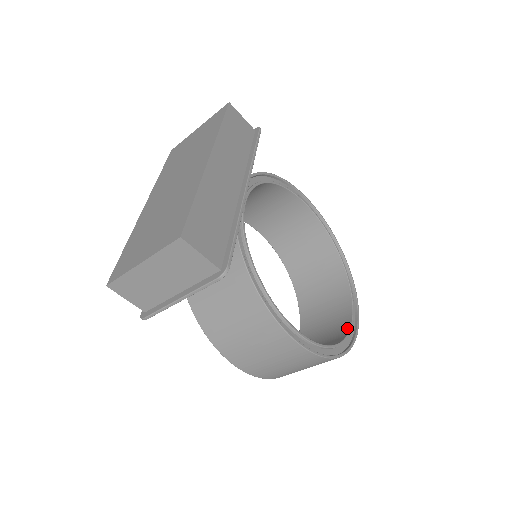
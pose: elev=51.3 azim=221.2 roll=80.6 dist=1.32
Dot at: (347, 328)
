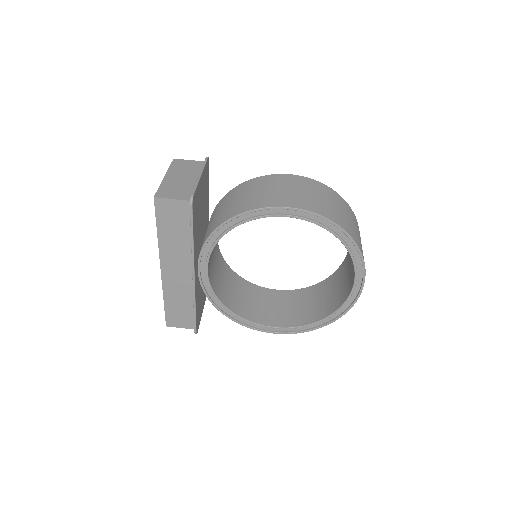
Dot at: occluded
